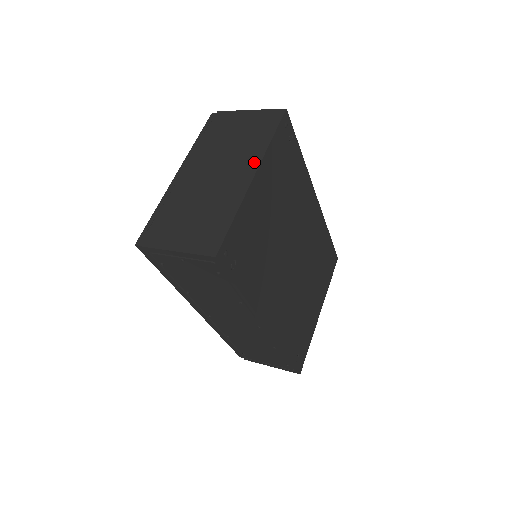
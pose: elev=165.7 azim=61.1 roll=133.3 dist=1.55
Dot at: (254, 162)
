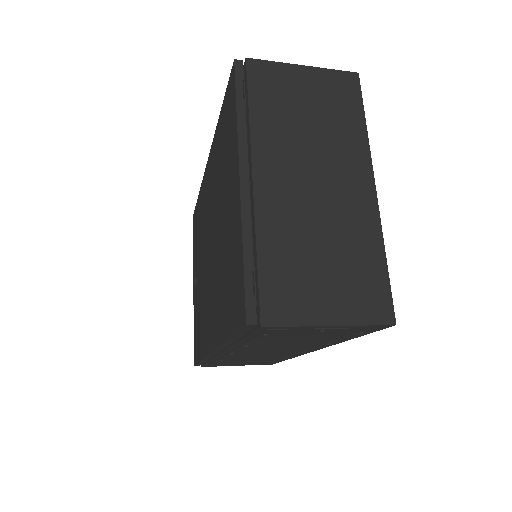
Dot at: (363, 164)
